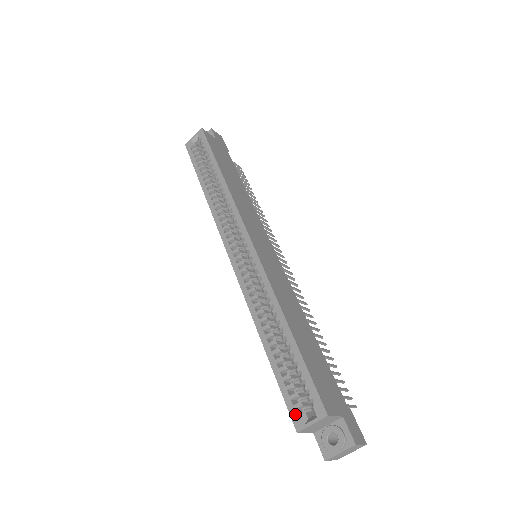
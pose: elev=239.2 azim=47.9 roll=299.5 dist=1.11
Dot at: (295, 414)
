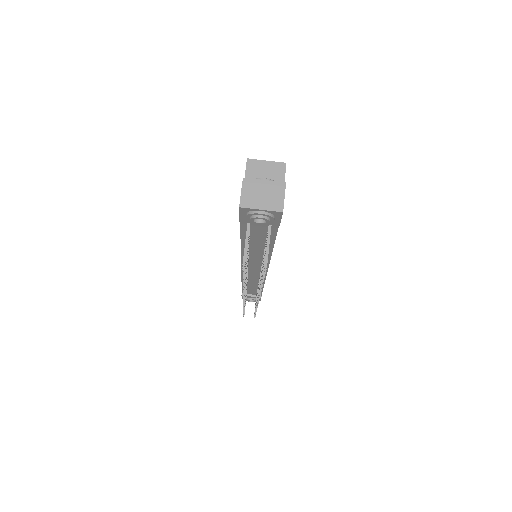
Dot at: occluded
